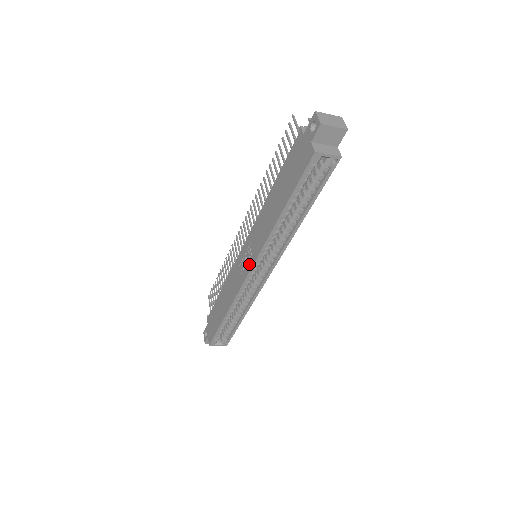
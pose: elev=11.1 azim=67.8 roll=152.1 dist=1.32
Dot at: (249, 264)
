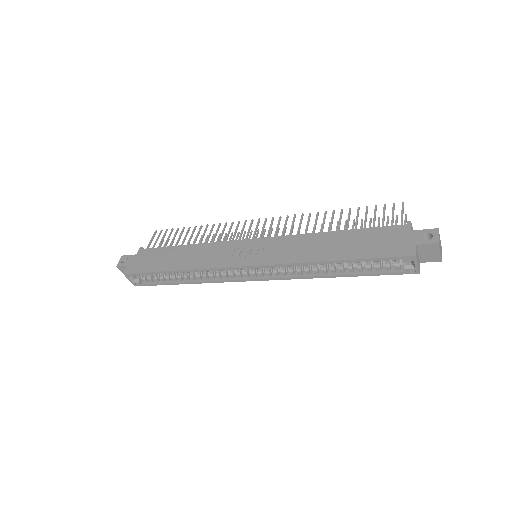
Dot at: (252, 260)
